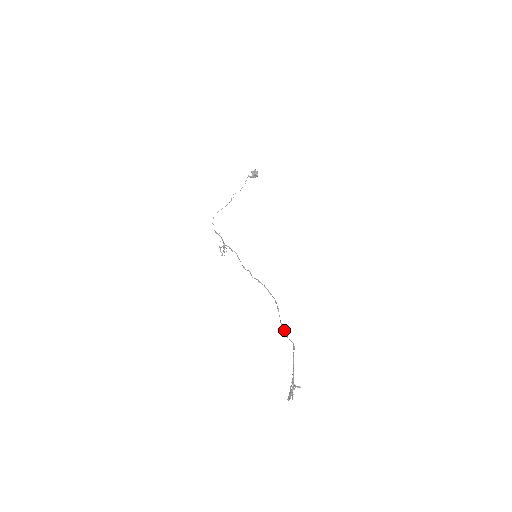
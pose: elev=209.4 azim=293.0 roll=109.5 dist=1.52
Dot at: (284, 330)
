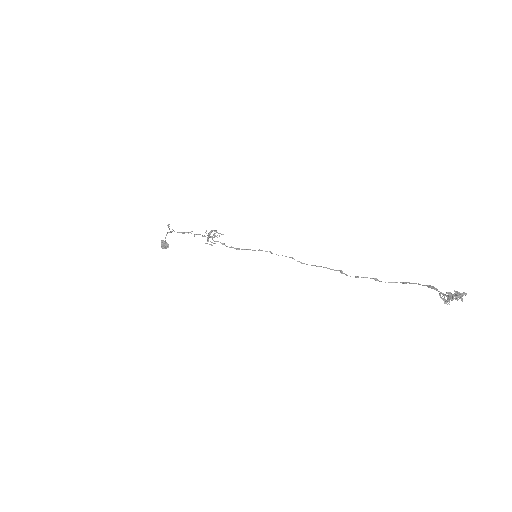
Dot at: (372, 278)
